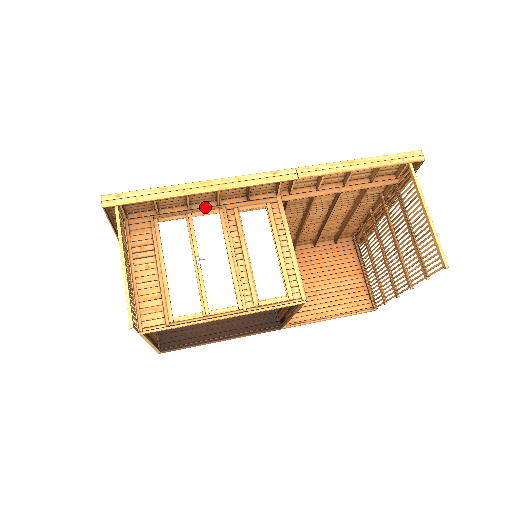
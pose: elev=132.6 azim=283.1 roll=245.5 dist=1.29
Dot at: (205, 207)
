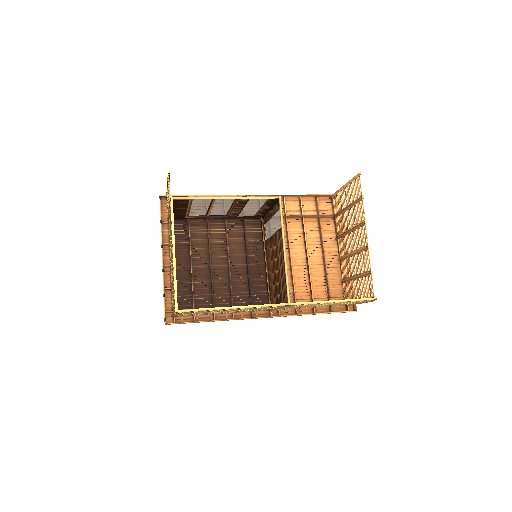
Dot at: (217, 218)
